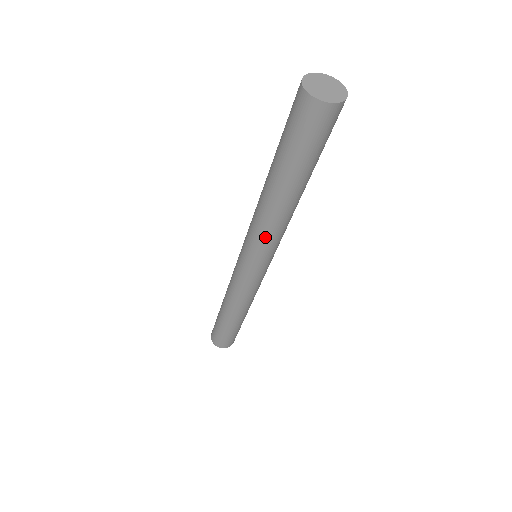
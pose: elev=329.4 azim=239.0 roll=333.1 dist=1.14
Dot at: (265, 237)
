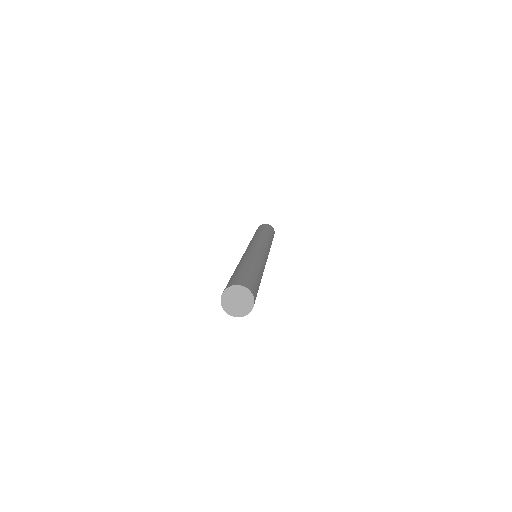
Dot at: occluded
